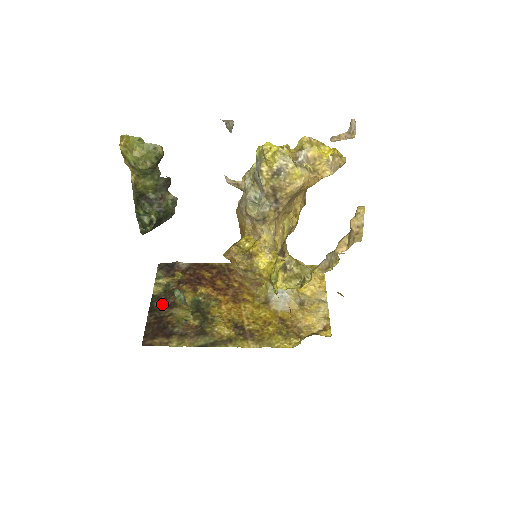
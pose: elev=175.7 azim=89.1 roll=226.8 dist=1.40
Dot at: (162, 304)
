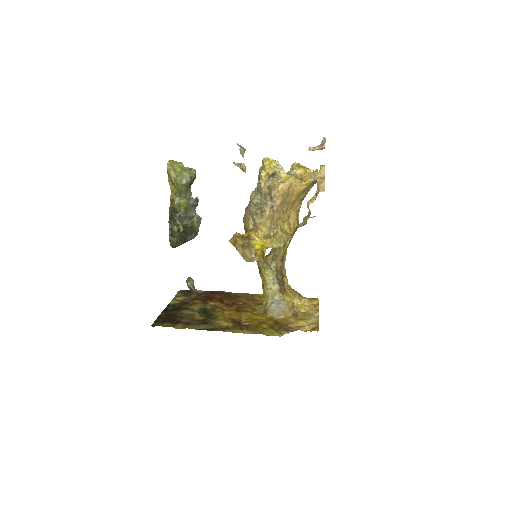
Dot at: (175, 308)
